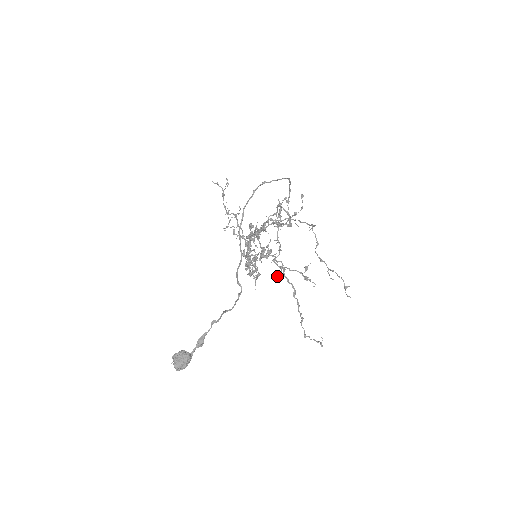
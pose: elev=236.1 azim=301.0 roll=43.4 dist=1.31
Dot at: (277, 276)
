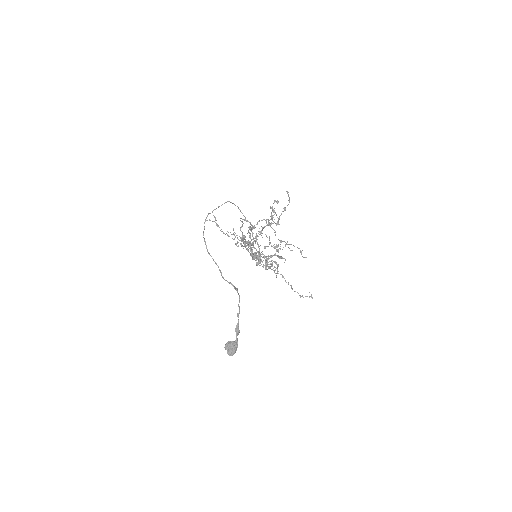
Dot at: occluded
